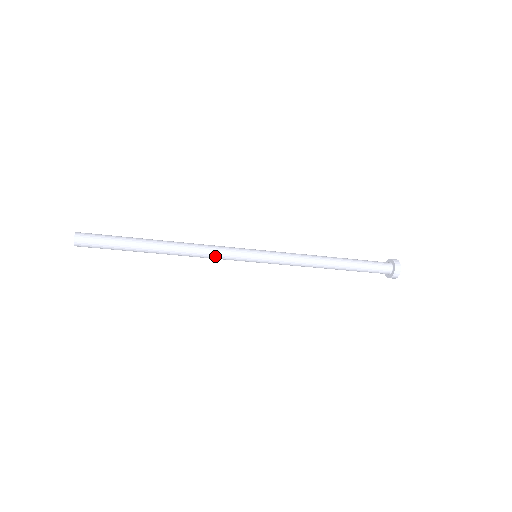
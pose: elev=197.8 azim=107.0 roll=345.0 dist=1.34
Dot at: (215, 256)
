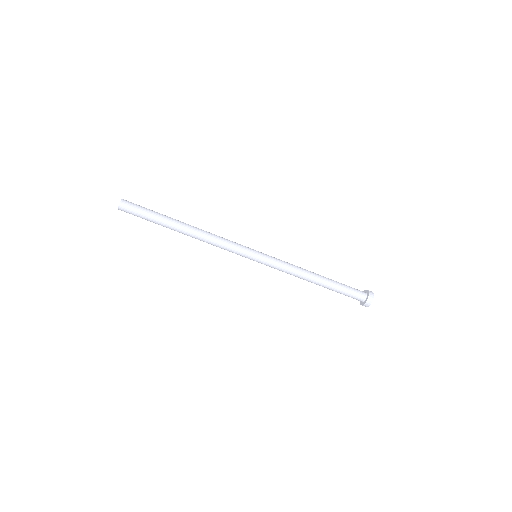
Dot at: (224, 244)
